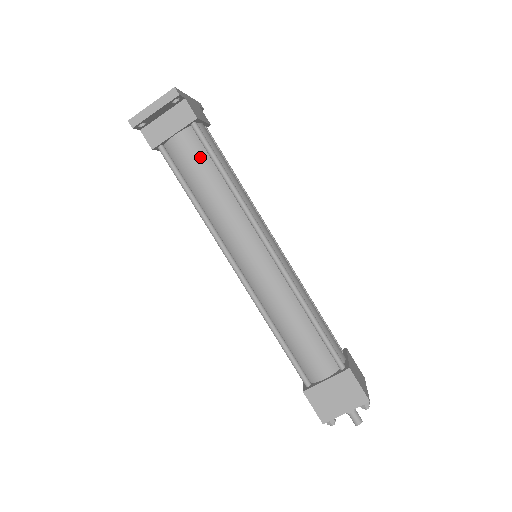
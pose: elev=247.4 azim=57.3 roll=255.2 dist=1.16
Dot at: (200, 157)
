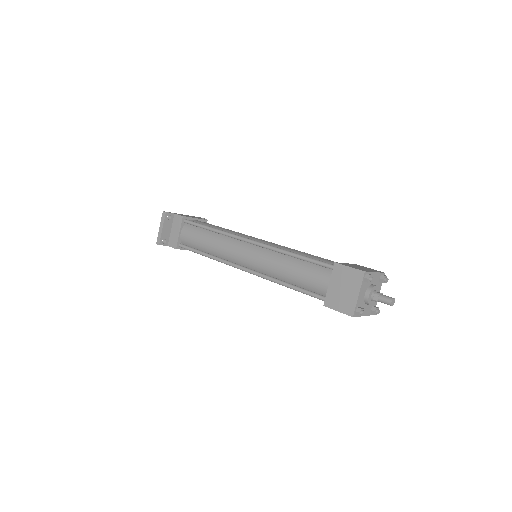
Dot at: (195, 232)
